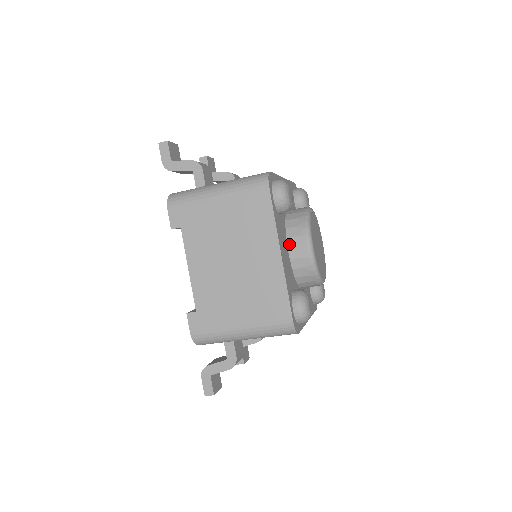
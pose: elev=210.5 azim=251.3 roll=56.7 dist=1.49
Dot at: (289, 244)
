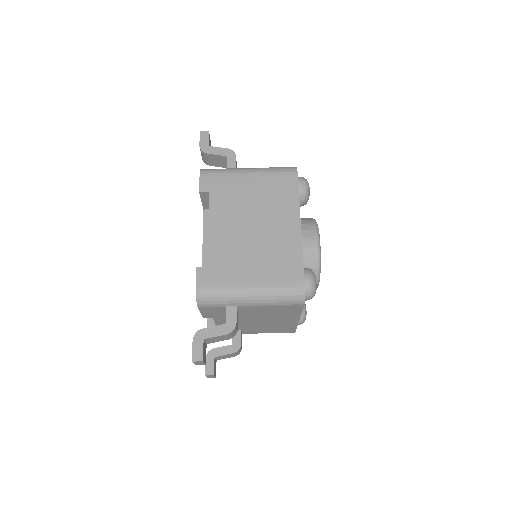
Dot at: occluded
